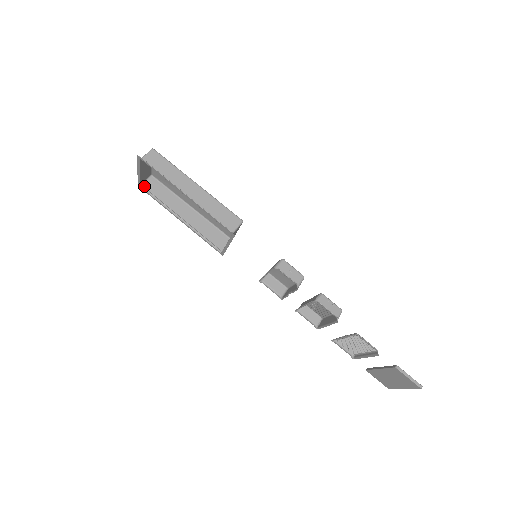
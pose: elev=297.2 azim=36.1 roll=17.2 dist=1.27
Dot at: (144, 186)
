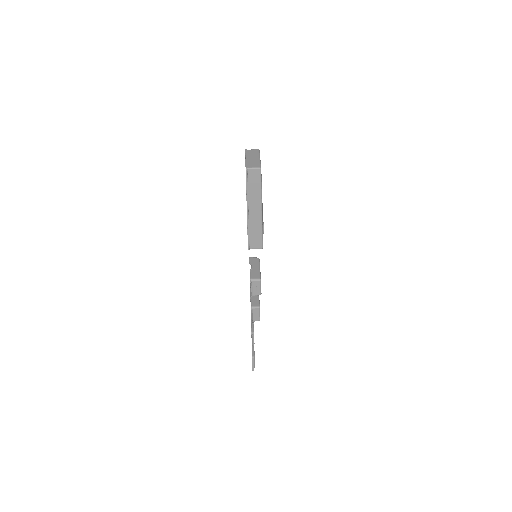
Dot at: occluded
